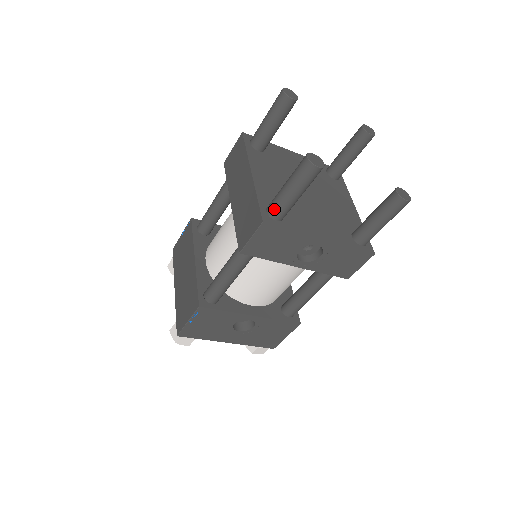
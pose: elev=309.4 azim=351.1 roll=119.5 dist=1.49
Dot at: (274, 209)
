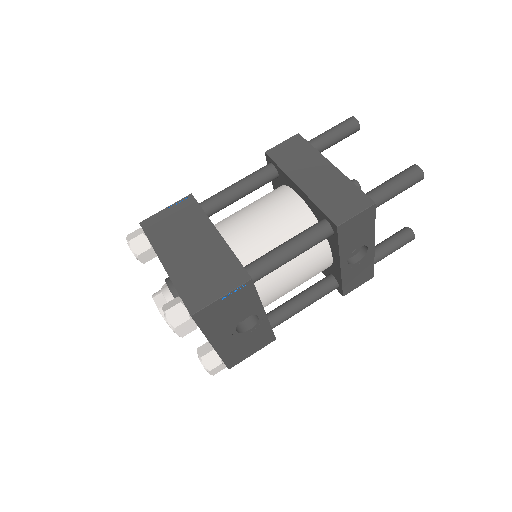
Dot at: (376, 198)
